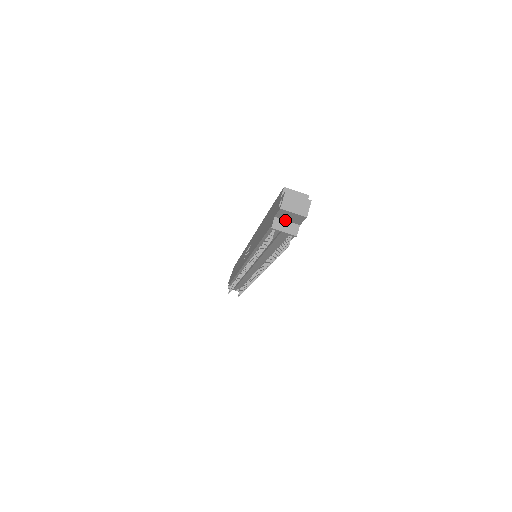
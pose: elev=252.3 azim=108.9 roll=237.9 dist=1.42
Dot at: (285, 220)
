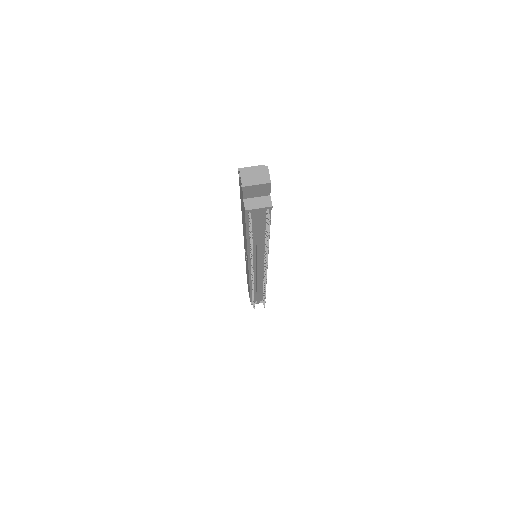
Dot at: (254, 197)
